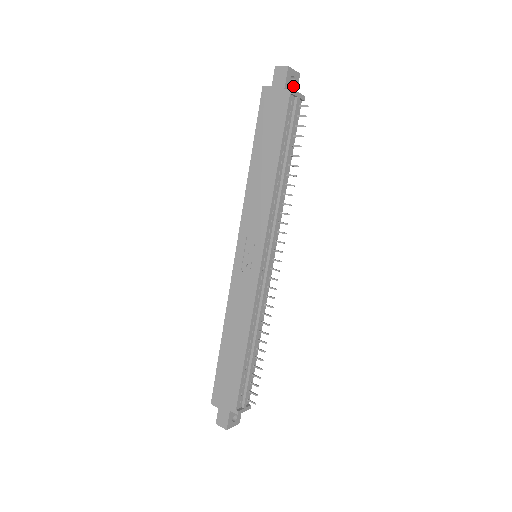
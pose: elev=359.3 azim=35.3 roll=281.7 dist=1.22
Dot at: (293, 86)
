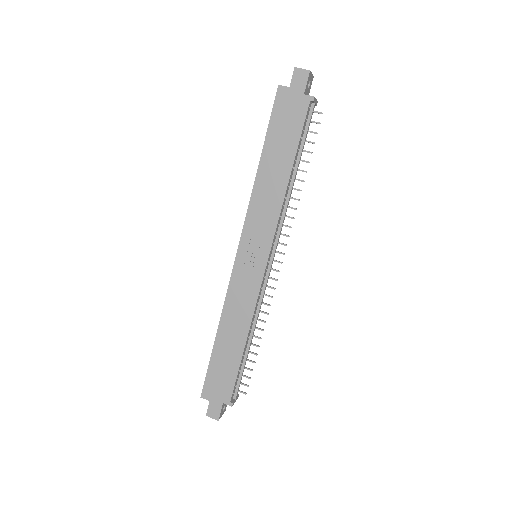
Dot at: (308, 90)
